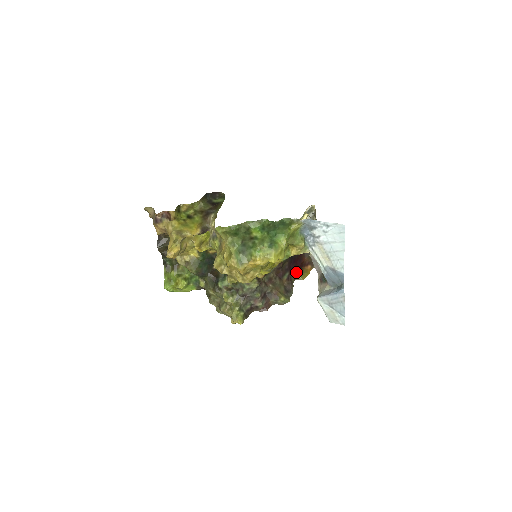
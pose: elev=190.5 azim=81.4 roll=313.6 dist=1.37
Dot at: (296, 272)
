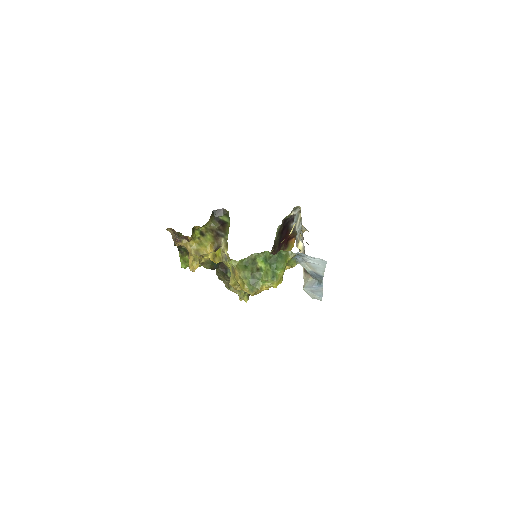
Dot at: (284, 247)
